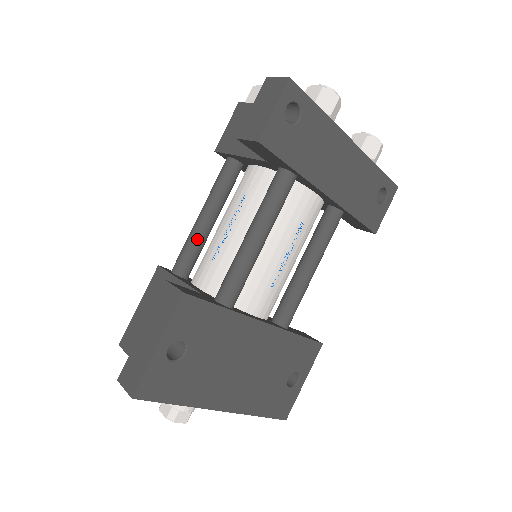
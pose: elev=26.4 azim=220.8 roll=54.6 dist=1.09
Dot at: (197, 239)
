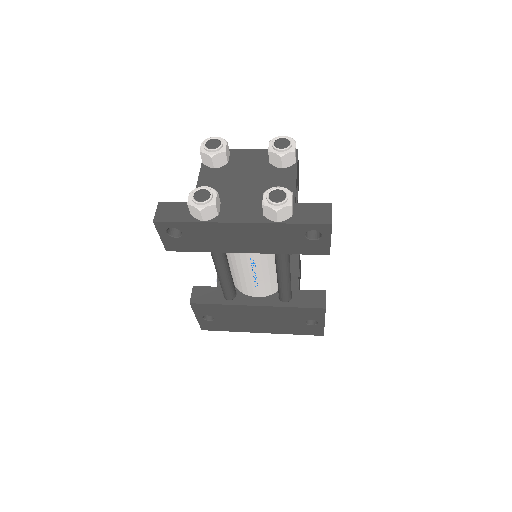
Dot at: occluded
